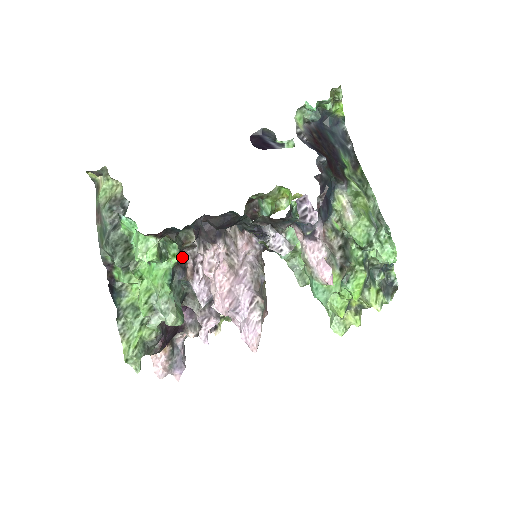
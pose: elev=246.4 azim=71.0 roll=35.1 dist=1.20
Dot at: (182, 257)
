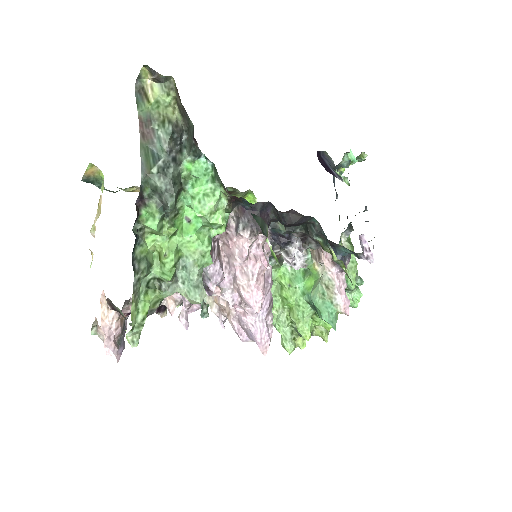
Dot at: occluded
